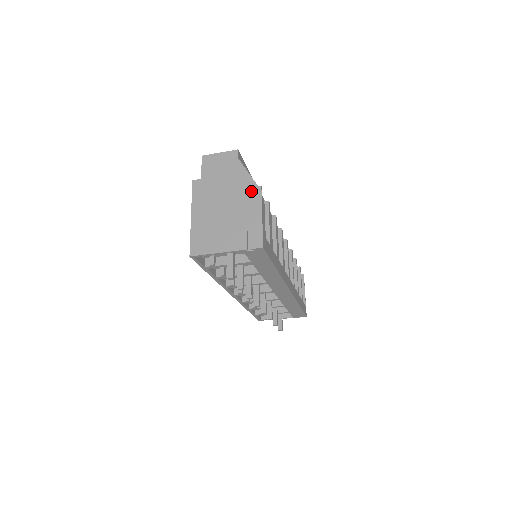
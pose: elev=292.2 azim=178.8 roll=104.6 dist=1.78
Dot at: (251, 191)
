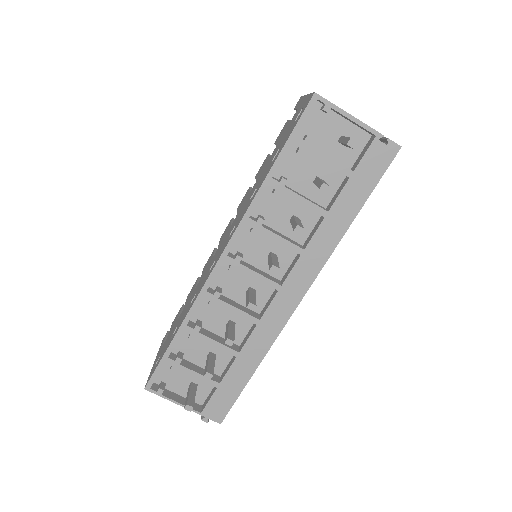
Dot at: occluded
